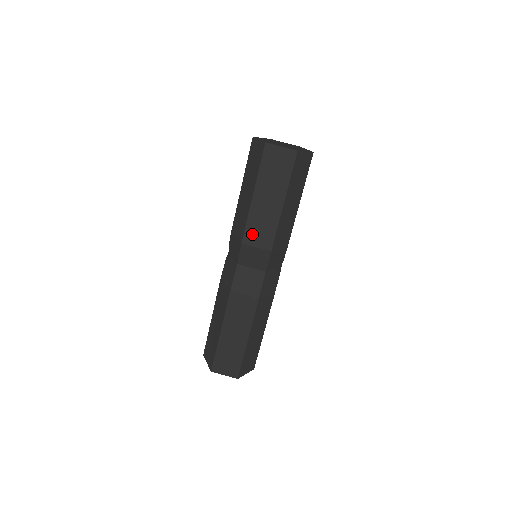
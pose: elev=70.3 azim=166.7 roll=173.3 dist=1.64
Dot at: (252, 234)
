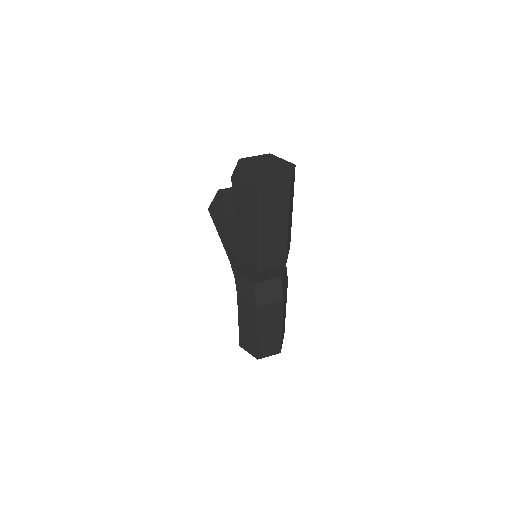
Dot at: (265, 262)
